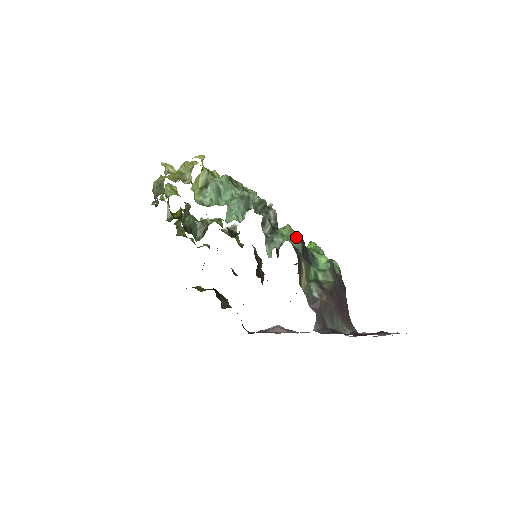
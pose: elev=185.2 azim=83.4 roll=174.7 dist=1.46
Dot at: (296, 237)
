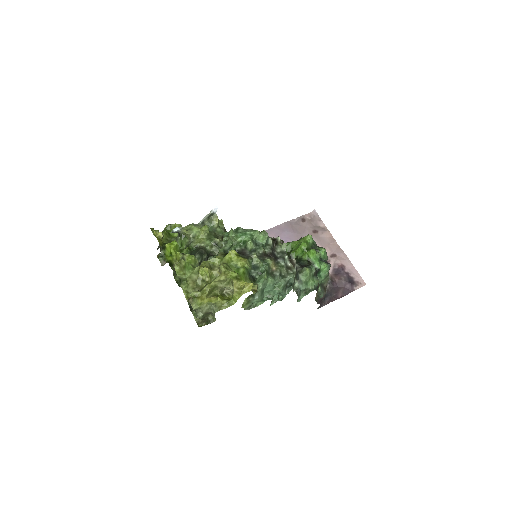
Dot at: (312, 273)
